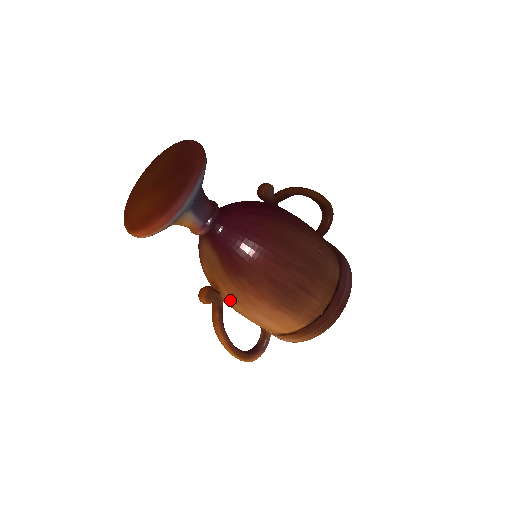
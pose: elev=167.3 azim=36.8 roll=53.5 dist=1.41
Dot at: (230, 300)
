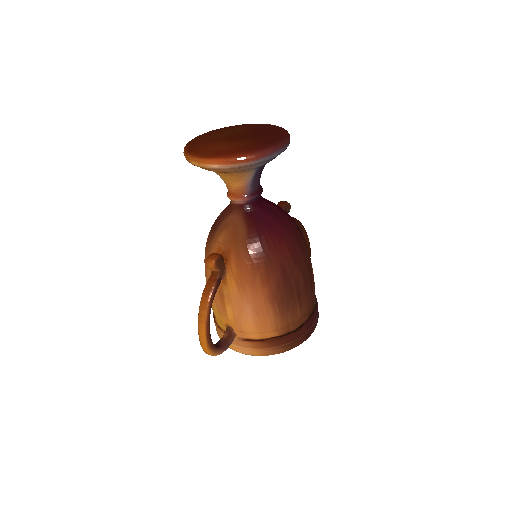
Dot at: (232, 277)
